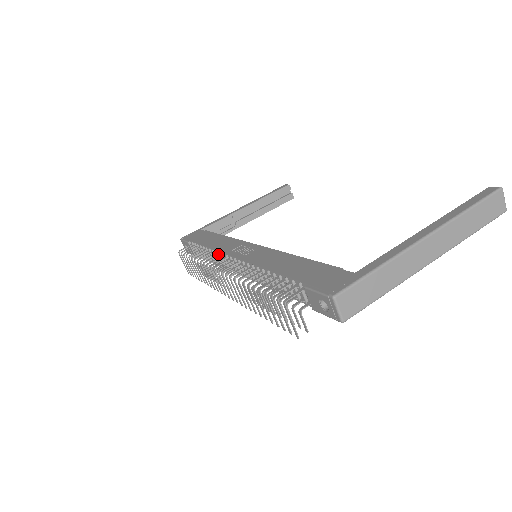
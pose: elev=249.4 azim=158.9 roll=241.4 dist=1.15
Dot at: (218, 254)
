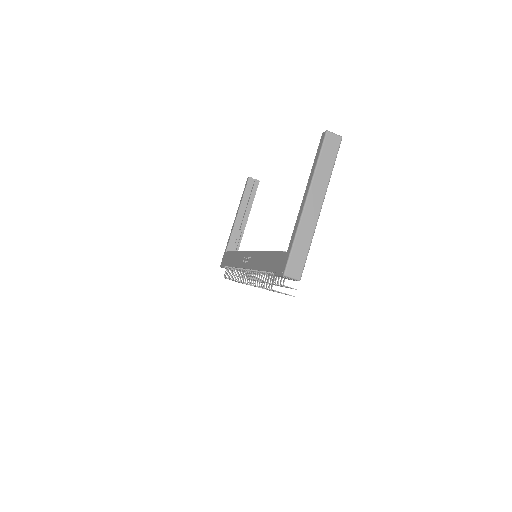
Dot at: (239, 269)
